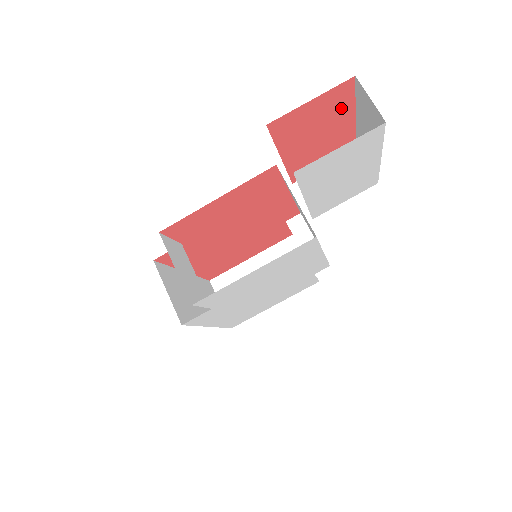
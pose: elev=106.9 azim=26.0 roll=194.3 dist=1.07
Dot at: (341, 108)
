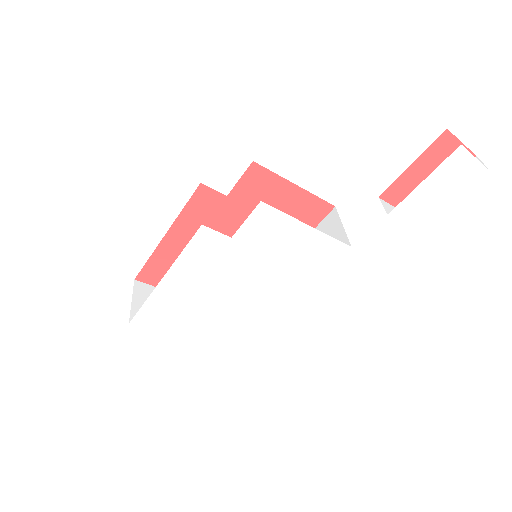
Dot at: occluded
